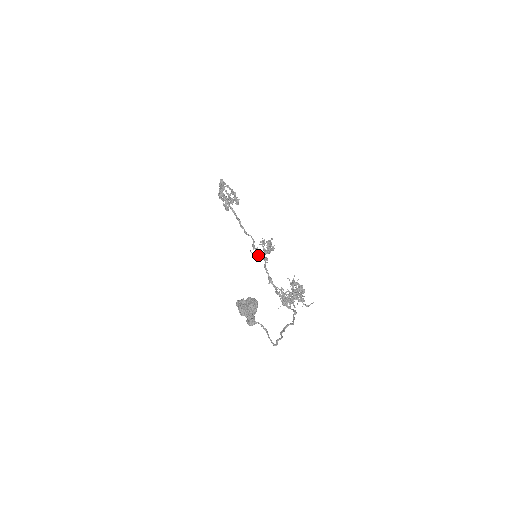
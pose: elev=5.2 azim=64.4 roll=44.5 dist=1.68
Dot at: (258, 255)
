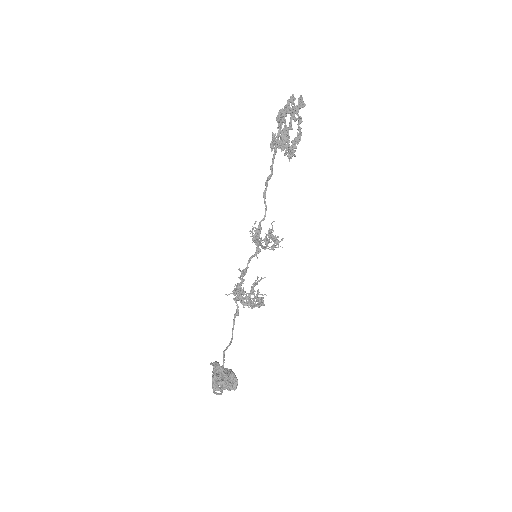
Dot at: (256, 241)
